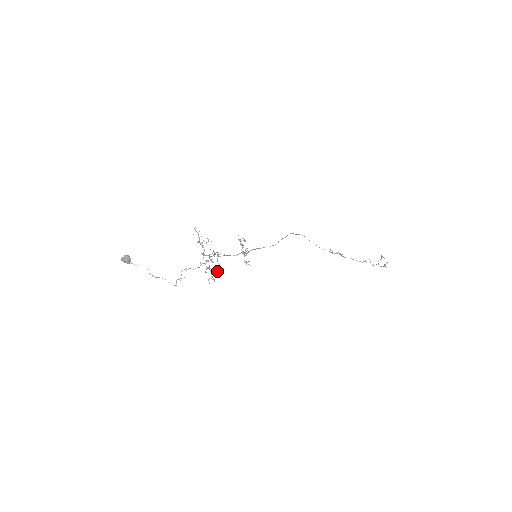
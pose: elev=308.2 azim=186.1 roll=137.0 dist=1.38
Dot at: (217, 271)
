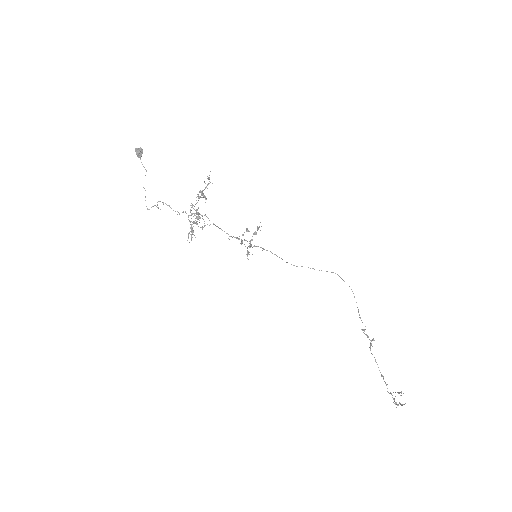
Dot at: (192, 231)
